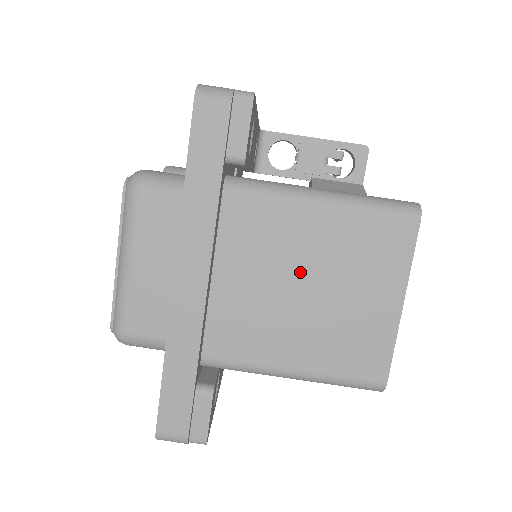
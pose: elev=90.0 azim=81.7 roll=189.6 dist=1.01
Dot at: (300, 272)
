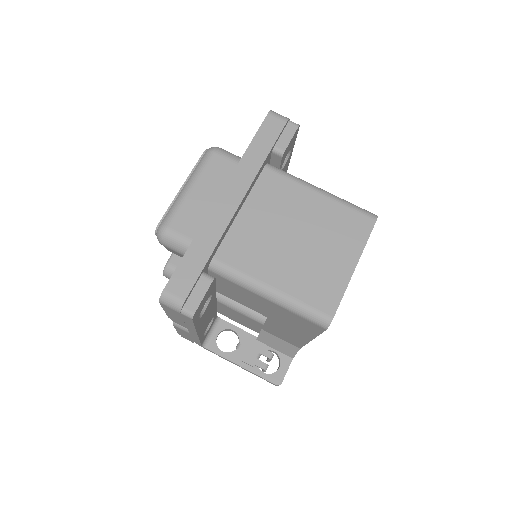
Dot at: (296, 226)
